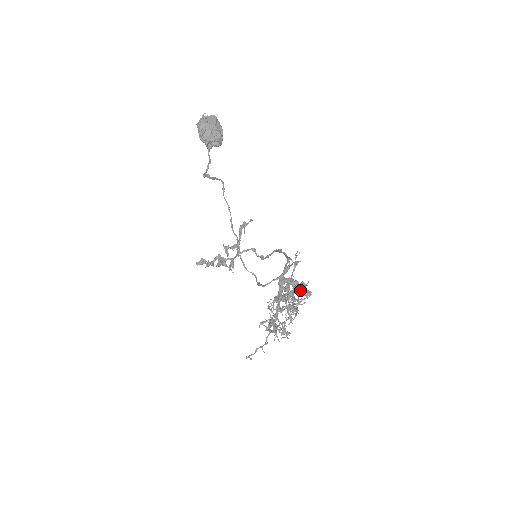
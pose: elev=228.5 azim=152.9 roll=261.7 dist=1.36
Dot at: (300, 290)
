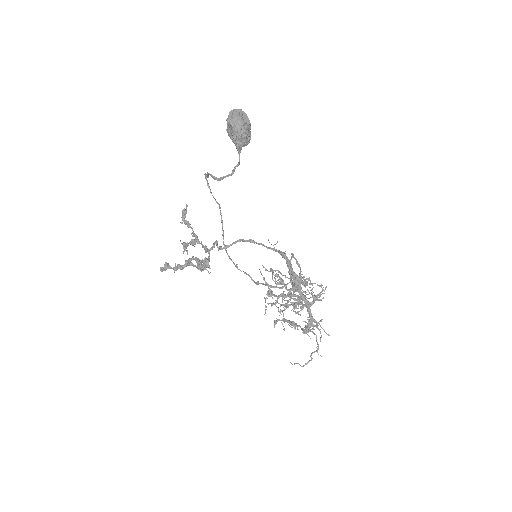
Dot at: (320, 286)
